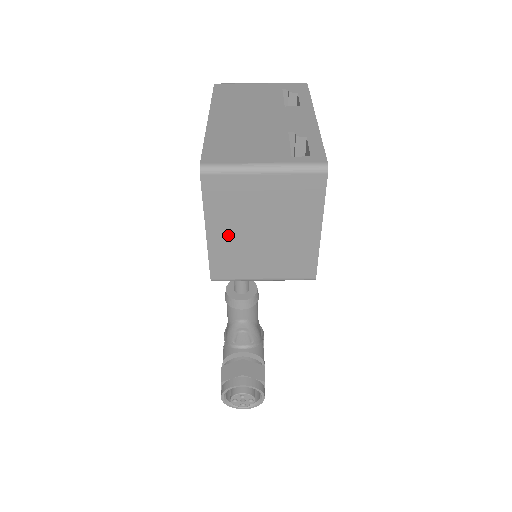
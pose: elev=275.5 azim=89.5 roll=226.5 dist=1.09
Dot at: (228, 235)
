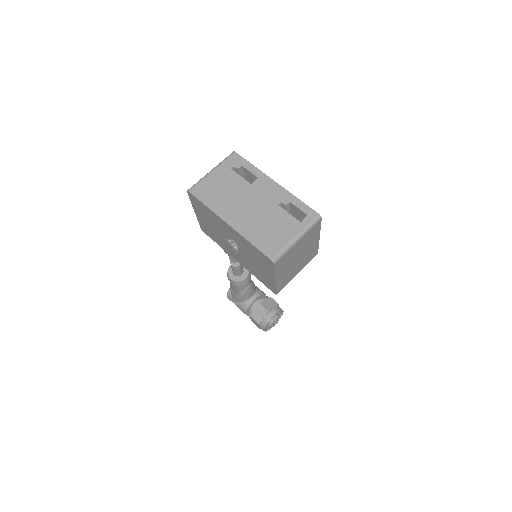
Dot at: (284, 273)
